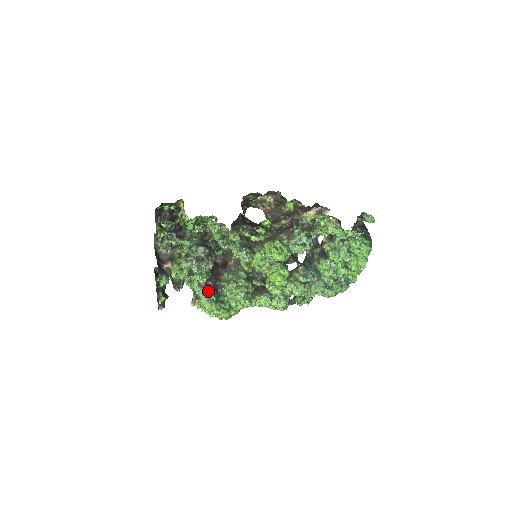
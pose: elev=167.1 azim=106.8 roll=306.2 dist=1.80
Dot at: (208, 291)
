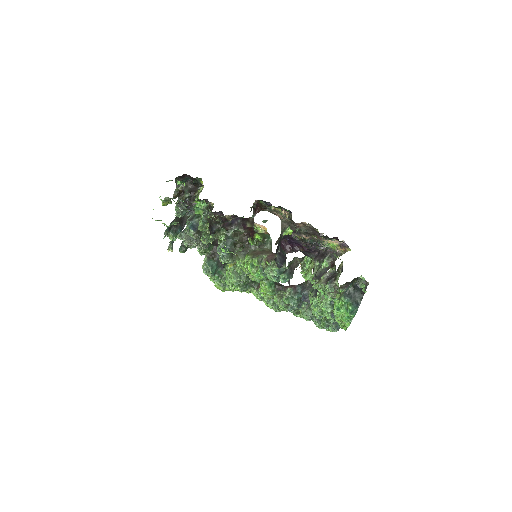
Dot at: (208, 262)
